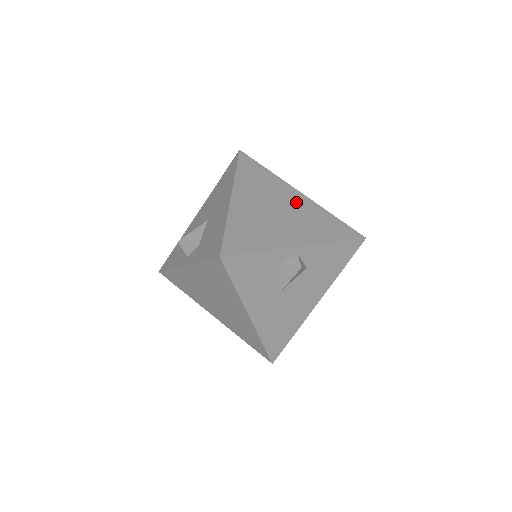
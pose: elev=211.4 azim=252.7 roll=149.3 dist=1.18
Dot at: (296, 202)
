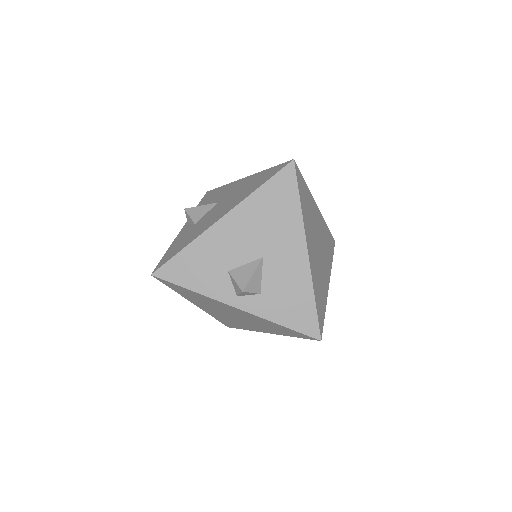
Dot at: (320, 225)
